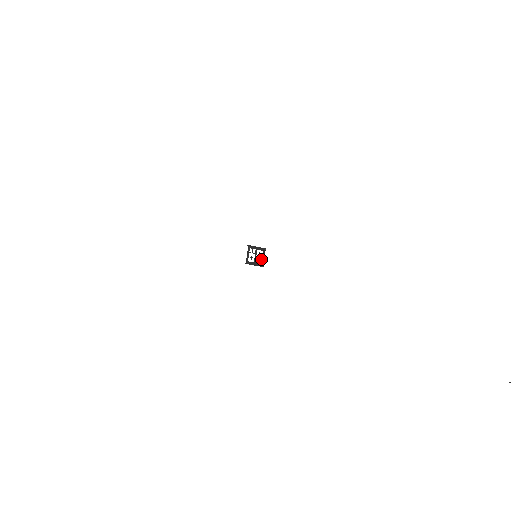
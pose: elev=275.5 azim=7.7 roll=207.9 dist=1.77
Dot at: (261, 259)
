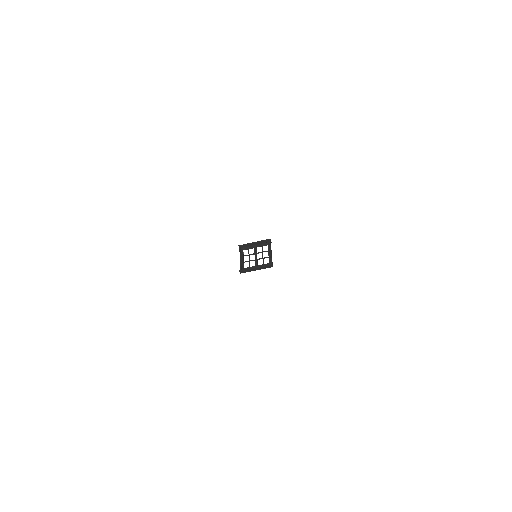
Dot at: (267, 257)
